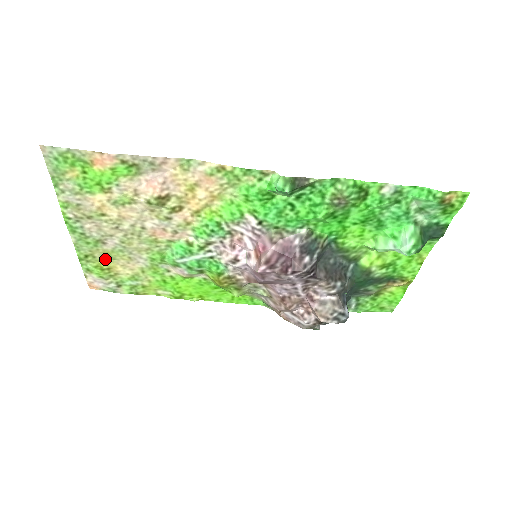
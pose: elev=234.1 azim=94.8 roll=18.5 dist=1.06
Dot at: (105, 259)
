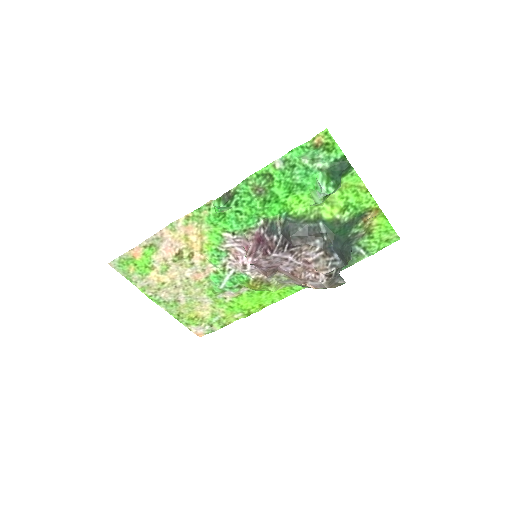
Dot at: (189, 311)
